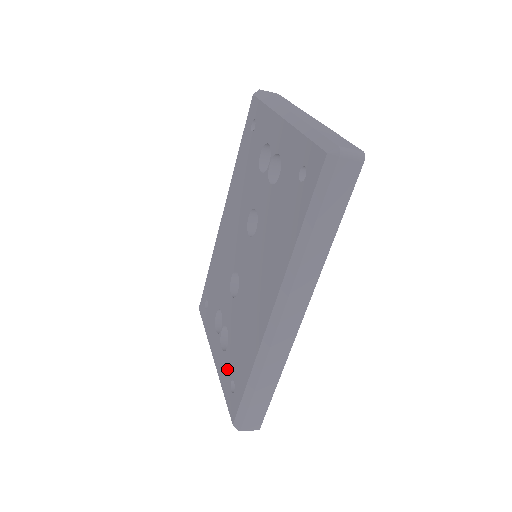
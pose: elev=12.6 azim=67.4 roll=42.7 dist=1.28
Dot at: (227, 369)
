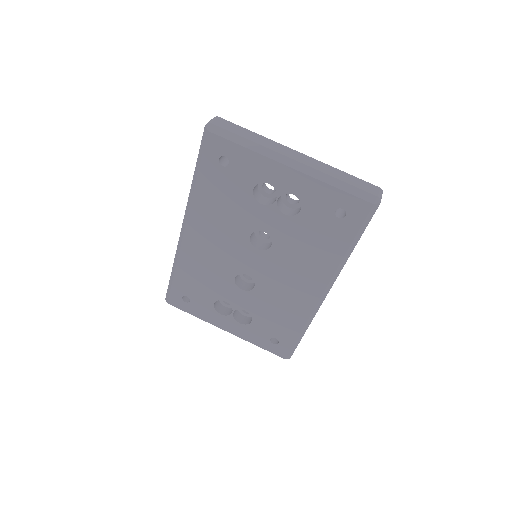
Dot at: (259, 333)
